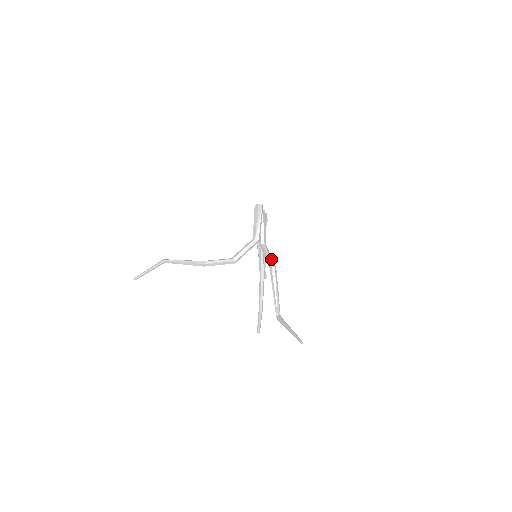
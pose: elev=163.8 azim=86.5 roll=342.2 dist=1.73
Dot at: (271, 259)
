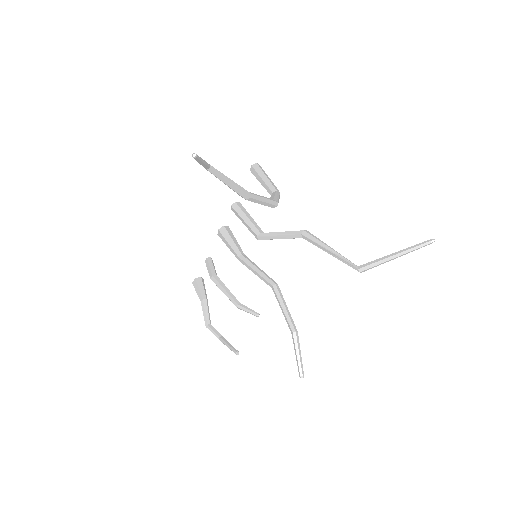
Dot at: (292, 231)
